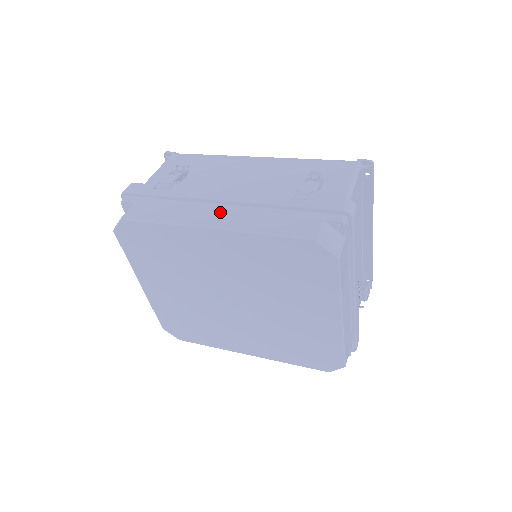
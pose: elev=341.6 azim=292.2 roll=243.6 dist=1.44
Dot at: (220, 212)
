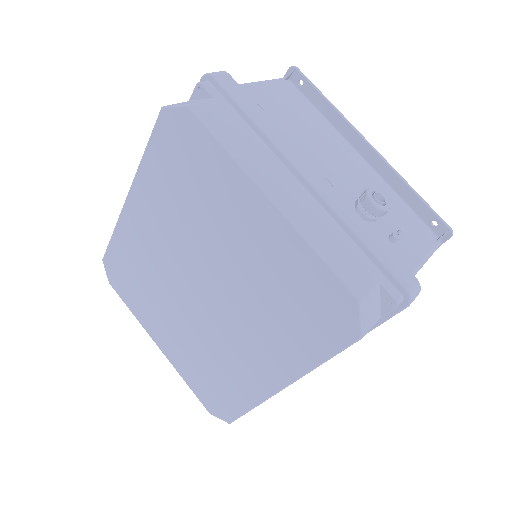
Dot at: occluded
